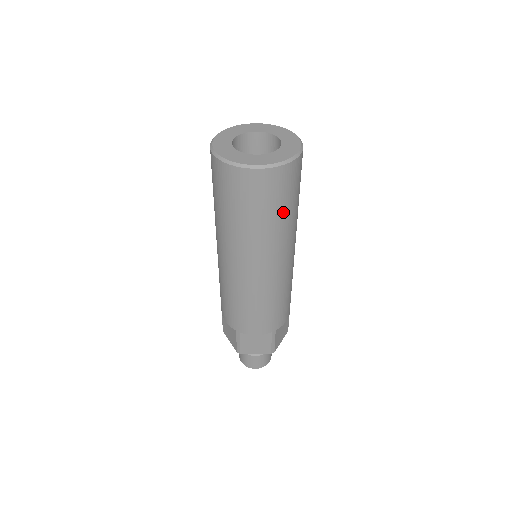
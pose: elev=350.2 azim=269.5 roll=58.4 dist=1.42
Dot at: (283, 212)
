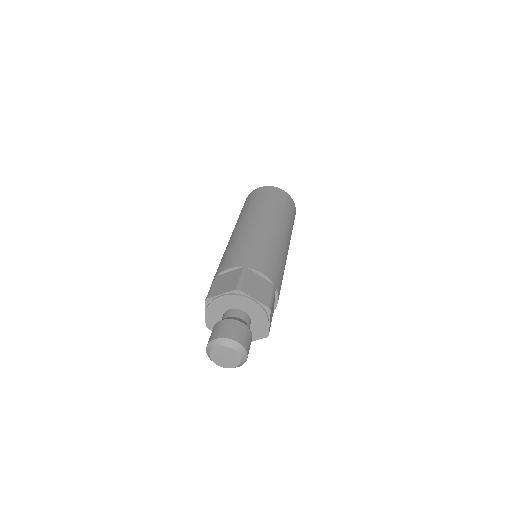
Dot at: (269, 202)
